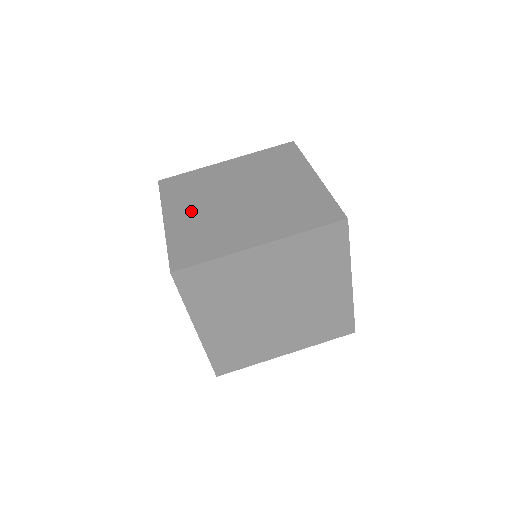
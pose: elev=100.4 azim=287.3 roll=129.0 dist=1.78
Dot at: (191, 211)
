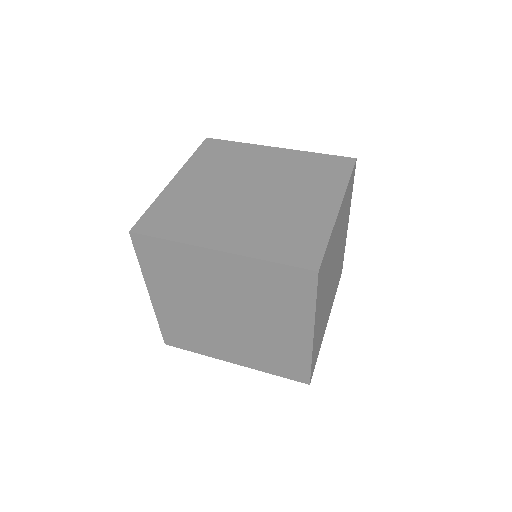
Dot at: occluded
